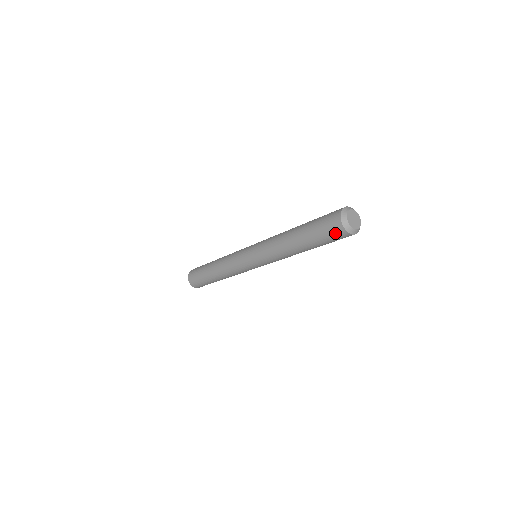
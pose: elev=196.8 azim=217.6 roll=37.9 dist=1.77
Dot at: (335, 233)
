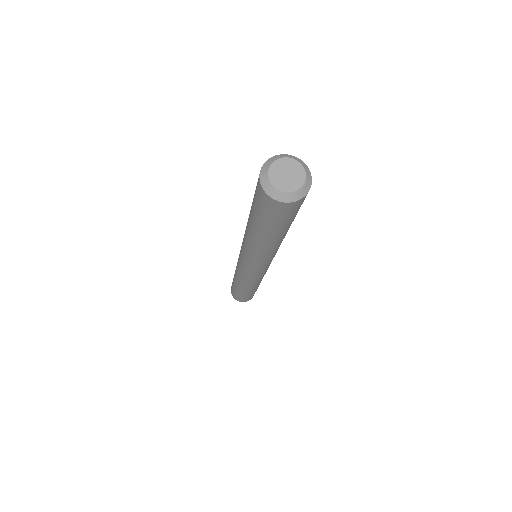
Dot at: (271, 209)
